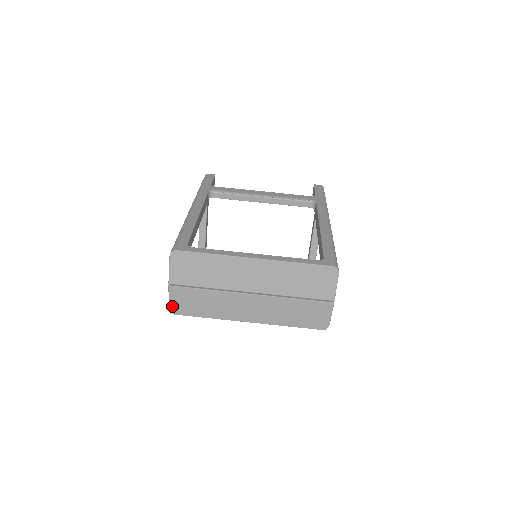
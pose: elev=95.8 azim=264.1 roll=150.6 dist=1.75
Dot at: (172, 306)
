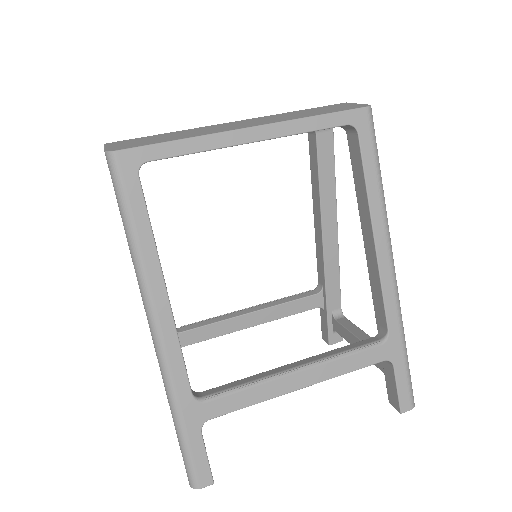
Dot at: (110, 149)
